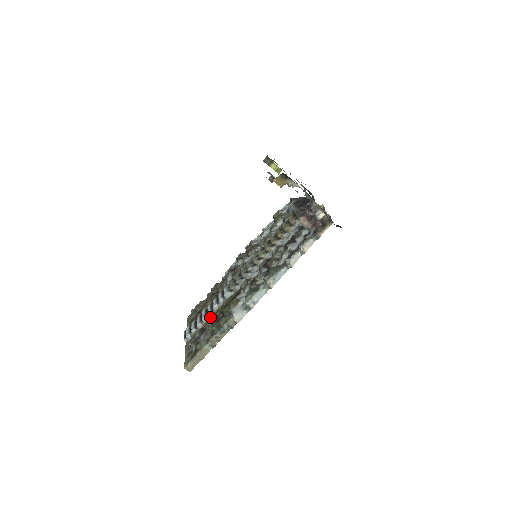
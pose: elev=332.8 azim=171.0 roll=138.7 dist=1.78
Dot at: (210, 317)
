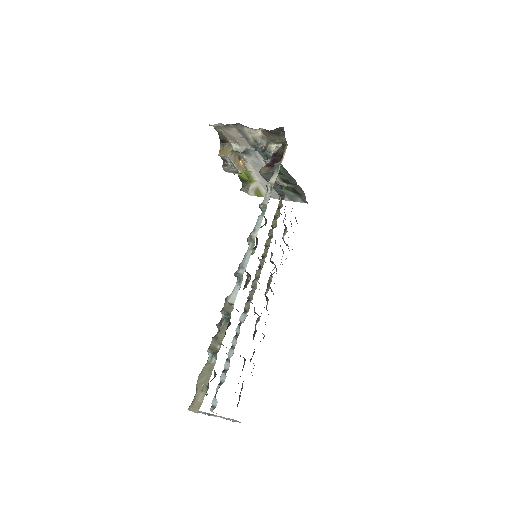
Dot at: occluded
